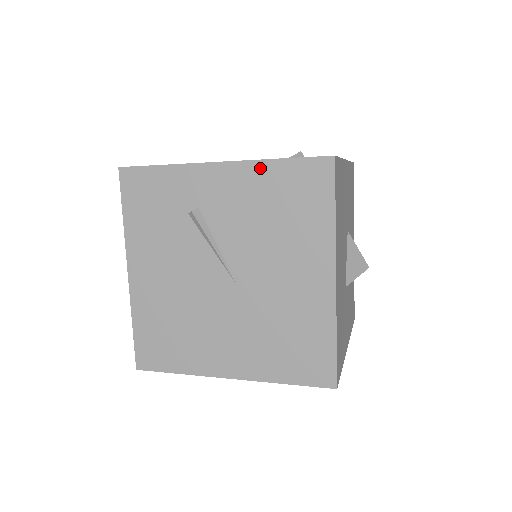
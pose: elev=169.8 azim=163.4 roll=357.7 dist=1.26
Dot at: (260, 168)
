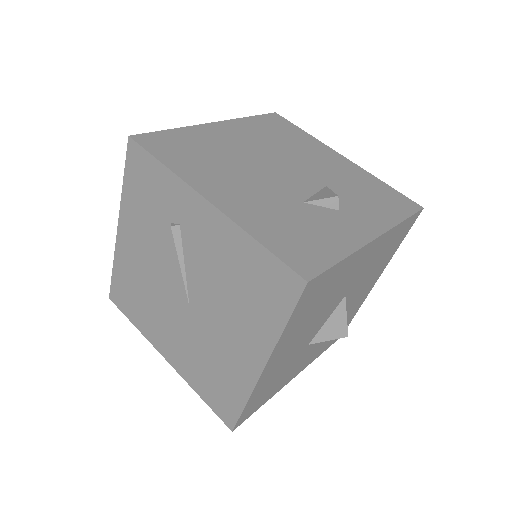
Dot at: (240, 236)
